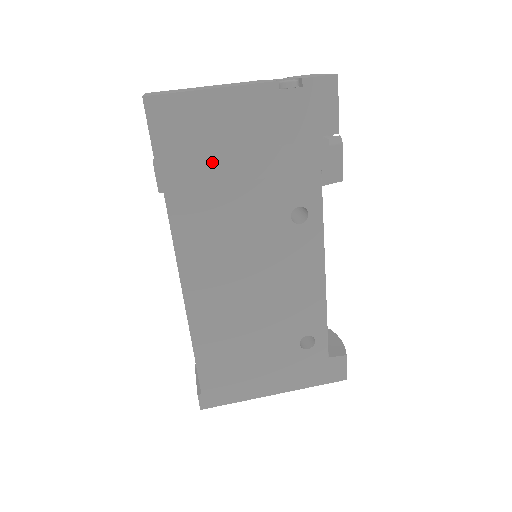
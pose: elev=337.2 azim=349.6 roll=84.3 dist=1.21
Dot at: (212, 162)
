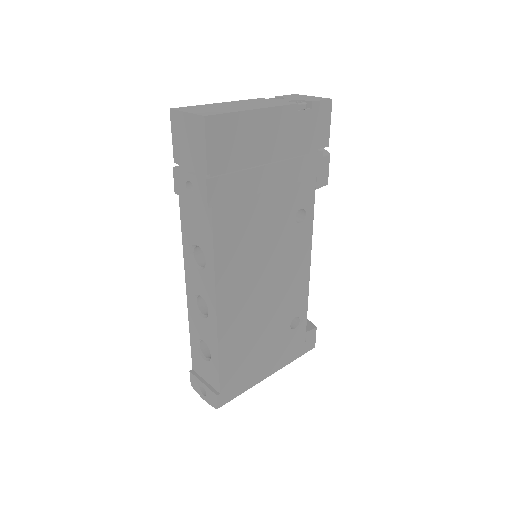
Dot at: (249, 175)
